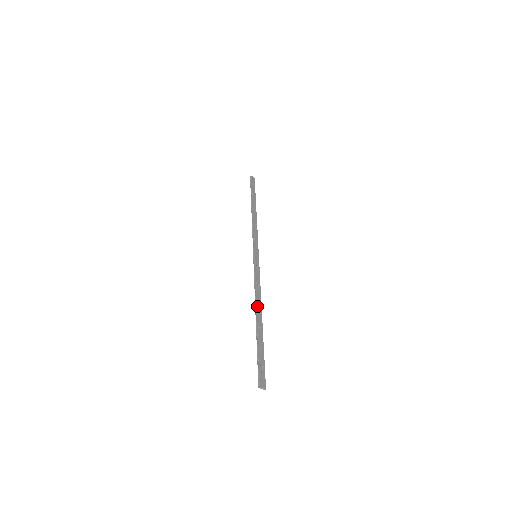
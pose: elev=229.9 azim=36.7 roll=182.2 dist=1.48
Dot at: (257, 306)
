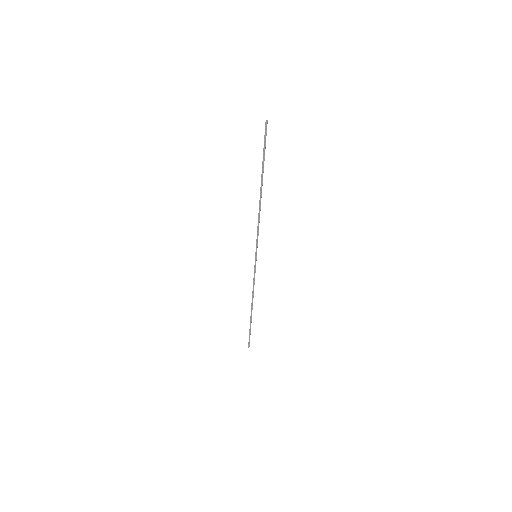
Dot at: occluded
